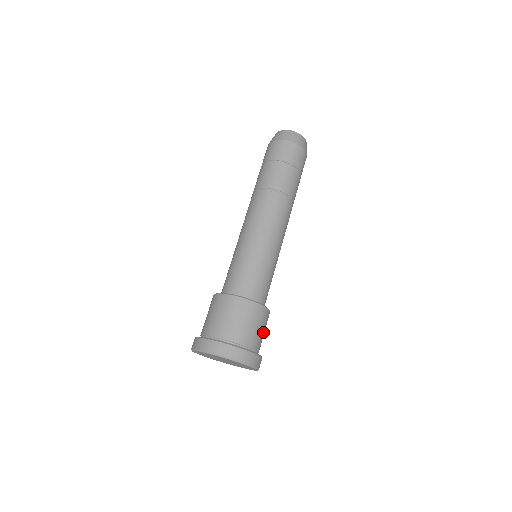
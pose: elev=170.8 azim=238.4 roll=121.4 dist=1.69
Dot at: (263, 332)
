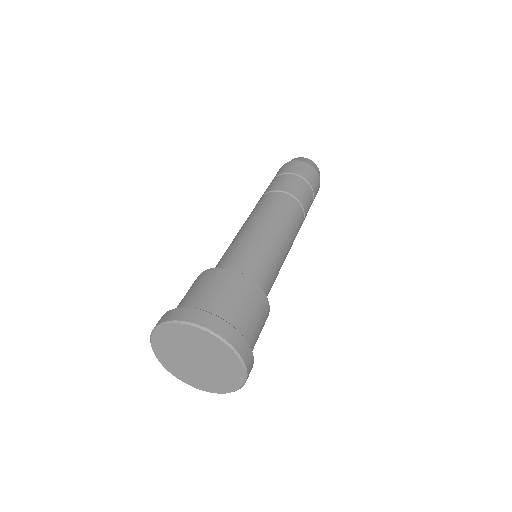
Dot at: (233, 297)
